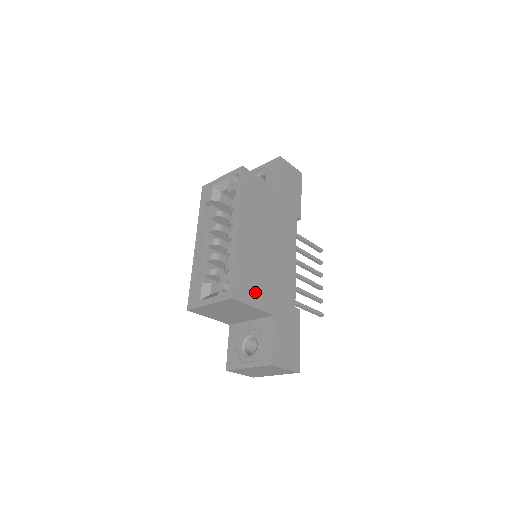
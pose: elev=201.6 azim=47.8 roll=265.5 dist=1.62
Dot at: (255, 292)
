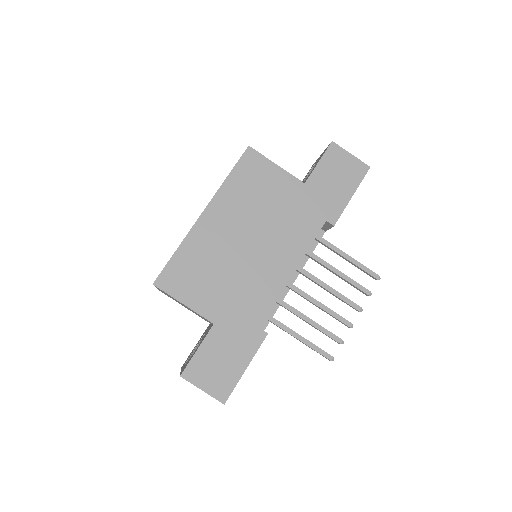
Dot at: (194, 289)
